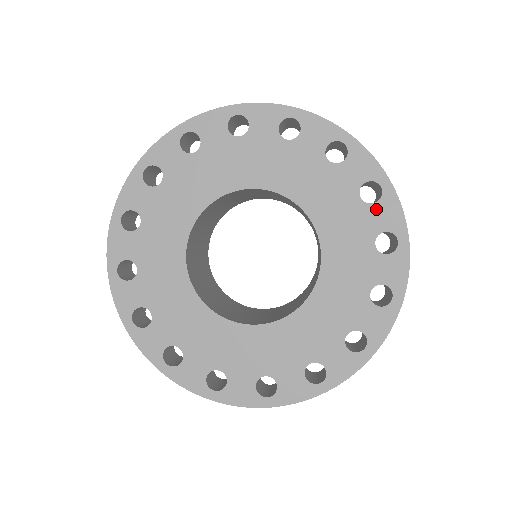
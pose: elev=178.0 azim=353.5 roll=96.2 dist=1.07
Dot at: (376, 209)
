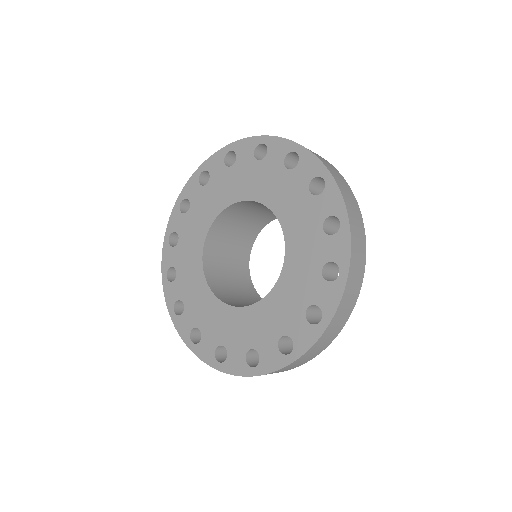
Dot at: (299, 169)
